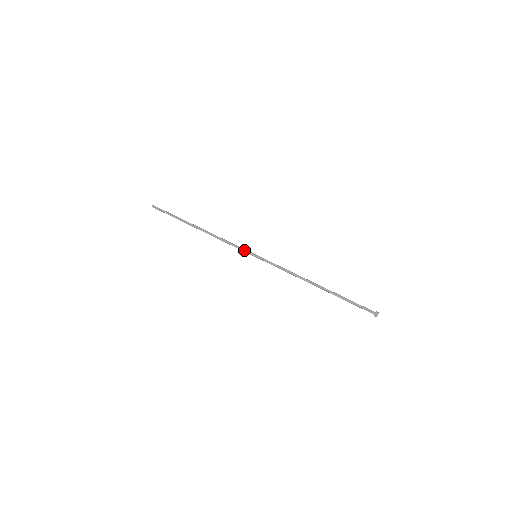
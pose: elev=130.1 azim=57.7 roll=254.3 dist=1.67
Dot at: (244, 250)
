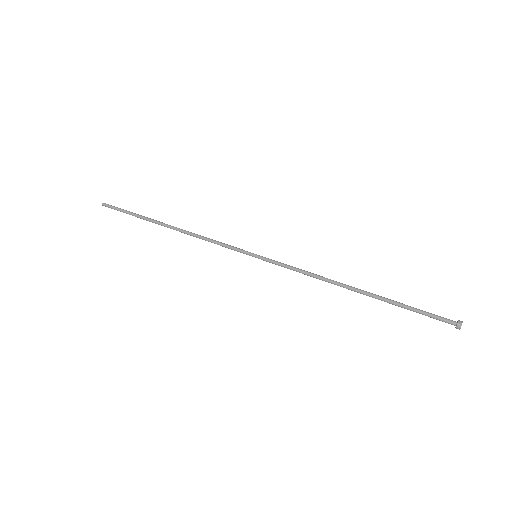
Dot at: (237, 250)
